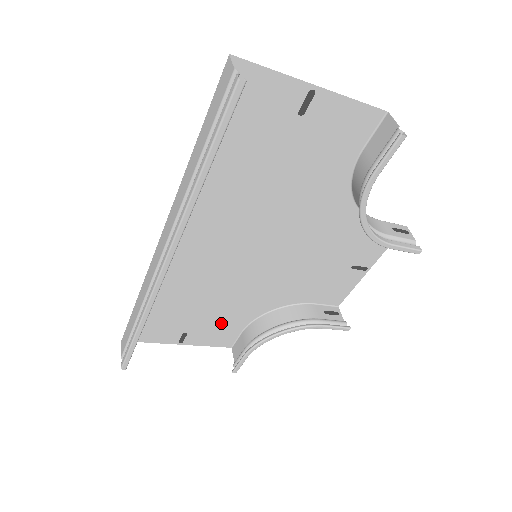
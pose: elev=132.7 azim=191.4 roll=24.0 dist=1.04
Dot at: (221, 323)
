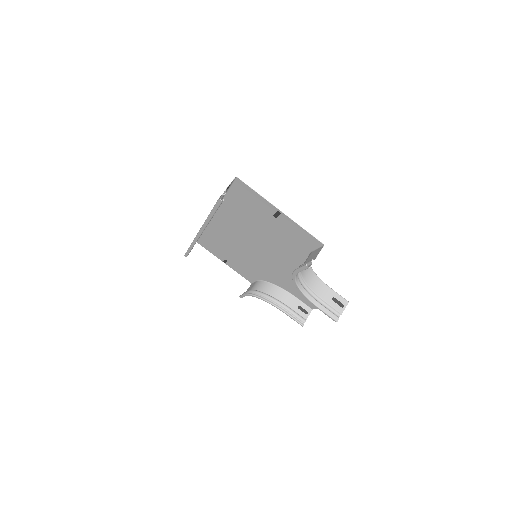
Dot at: (245, 269)
